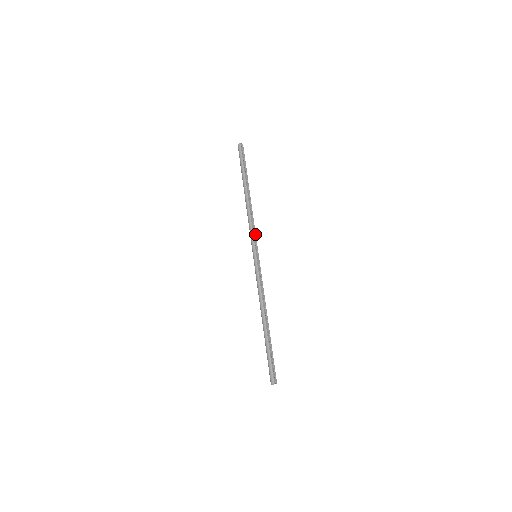
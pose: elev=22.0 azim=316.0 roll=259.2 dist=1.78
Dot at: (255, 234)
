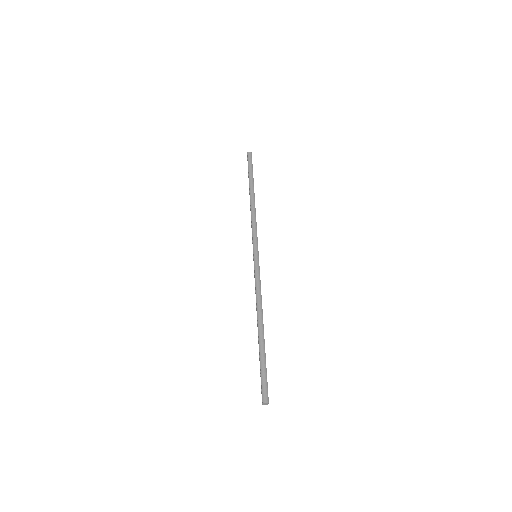
Dot at: occluded
